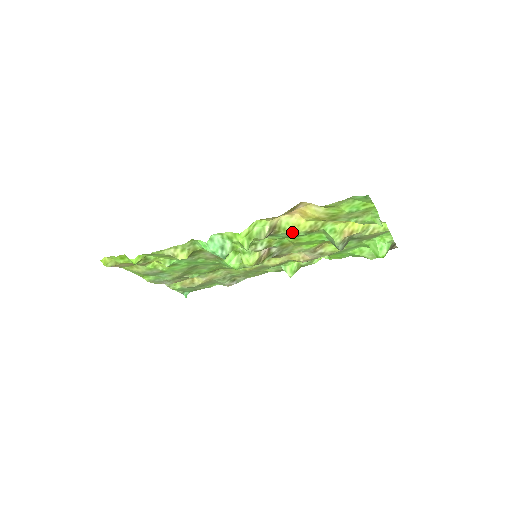
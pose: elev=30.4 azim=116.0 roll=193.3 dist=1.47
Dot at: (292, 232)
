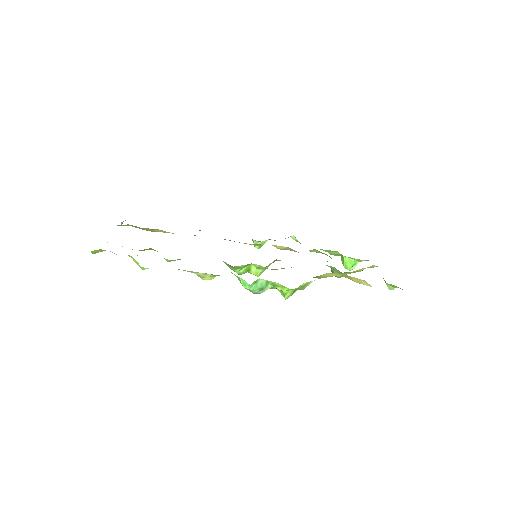
Dot at: occluded
